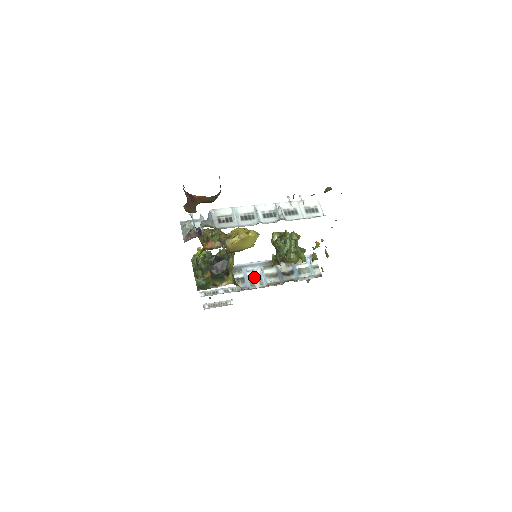
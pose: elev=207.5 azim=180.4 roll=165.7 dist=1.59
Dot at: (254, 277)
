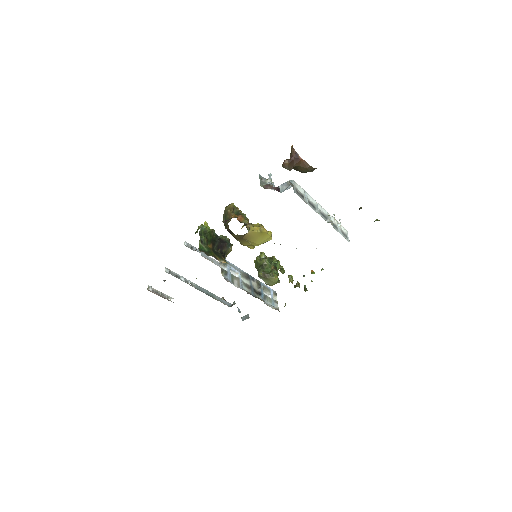
Dot at: (235, 277)
